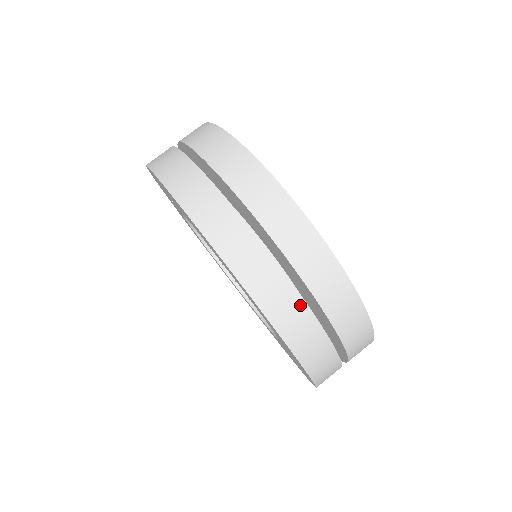
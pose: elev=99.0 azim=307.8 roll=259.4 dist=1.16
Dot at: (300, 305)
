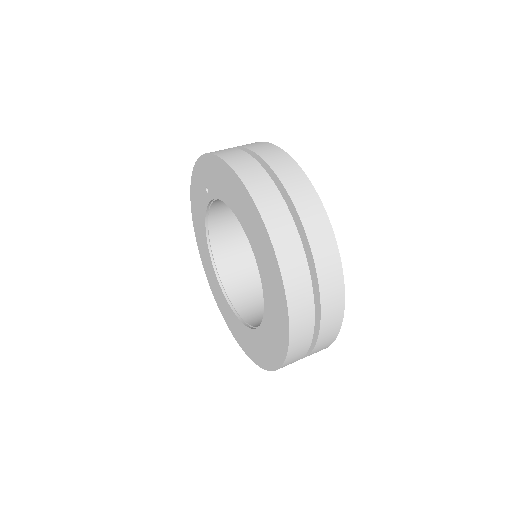
Dot at: (307, 282)
